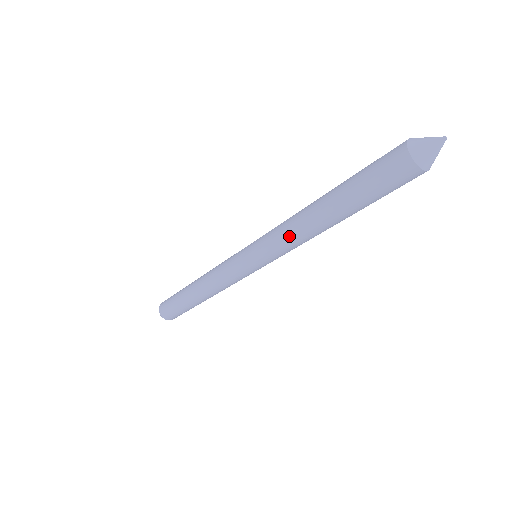
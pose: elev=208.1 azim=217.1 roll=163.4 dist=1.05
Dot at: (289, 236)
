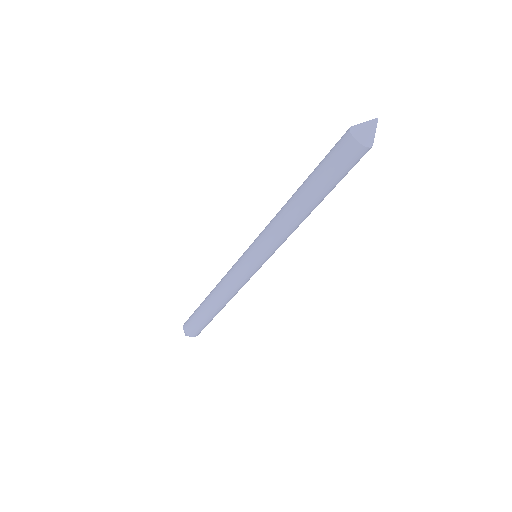
Dot at: (275, 225)
